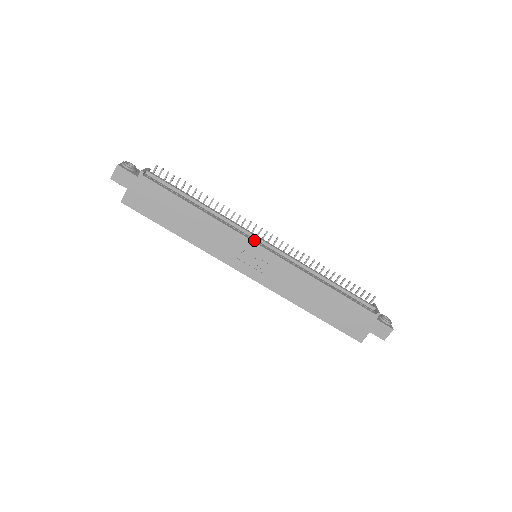
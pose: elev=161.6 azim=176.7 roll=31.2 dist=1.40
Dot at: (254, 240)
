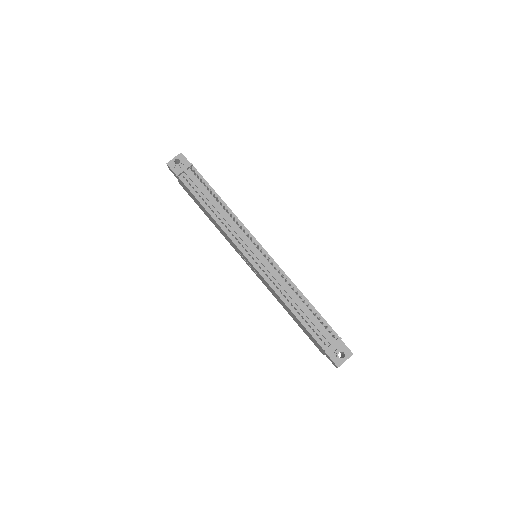
Dot at: (246, 249)
